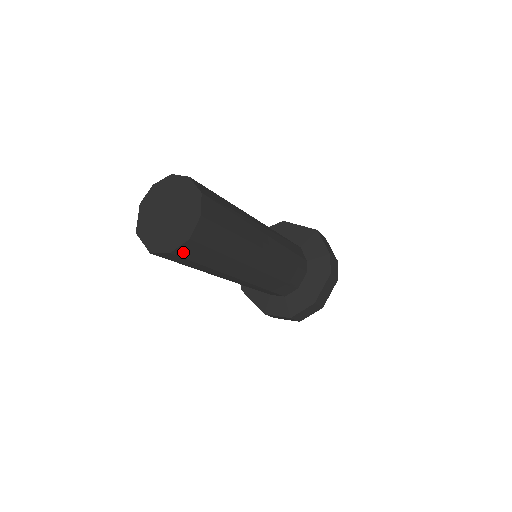
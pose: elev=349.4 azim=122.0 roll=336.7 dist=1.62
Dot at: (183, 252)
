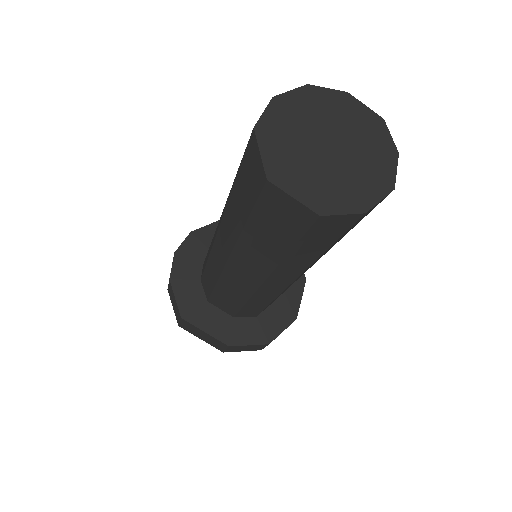
Dot at: occluded
